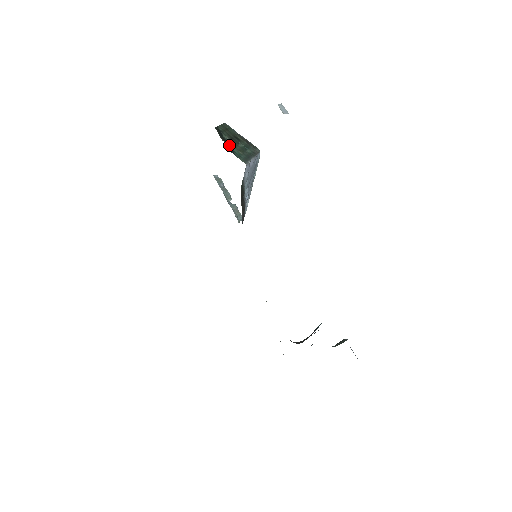
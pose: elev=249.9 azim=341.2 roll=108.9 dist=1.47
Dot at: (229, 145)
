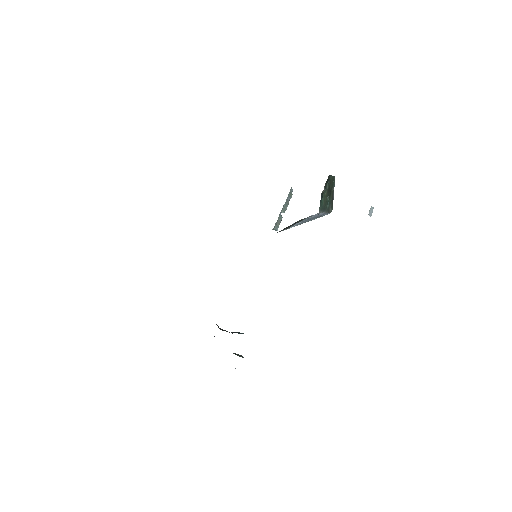
Dot at: (324, 192)
